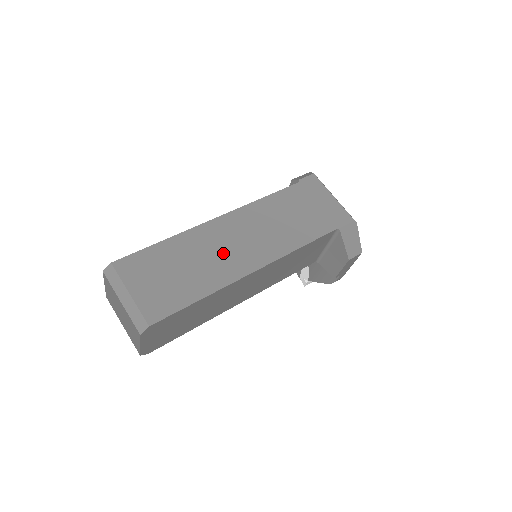
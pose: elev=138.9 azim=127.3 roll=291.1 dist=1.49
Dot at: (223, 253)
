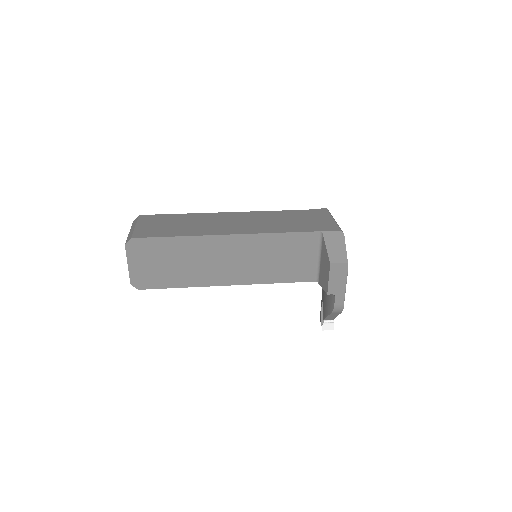
Dot at: (214, 224)
